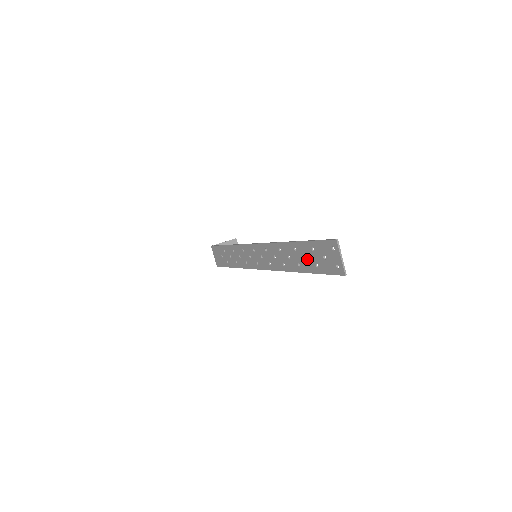
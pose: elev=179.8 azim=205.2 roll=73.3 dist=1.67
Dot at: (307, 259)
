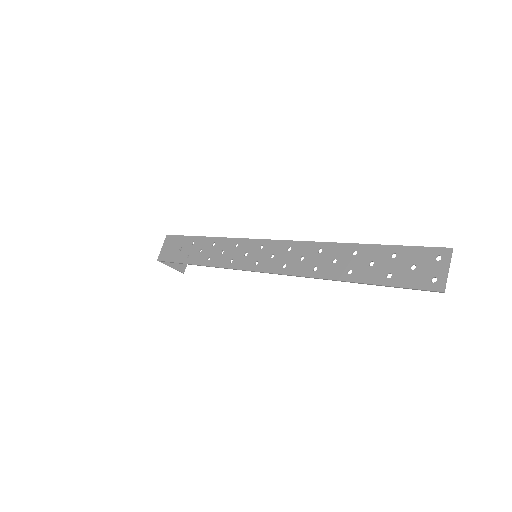
Dot at: (373, 266)
